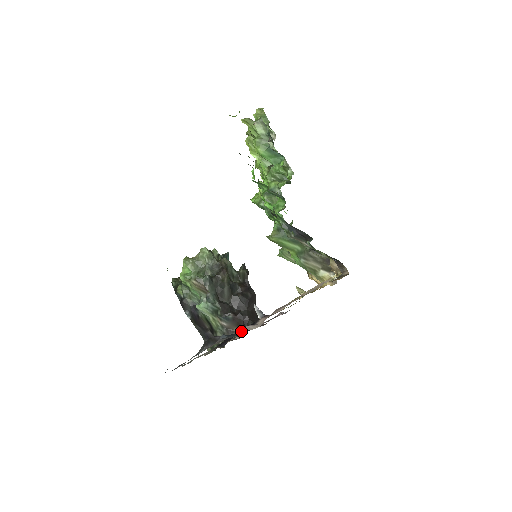
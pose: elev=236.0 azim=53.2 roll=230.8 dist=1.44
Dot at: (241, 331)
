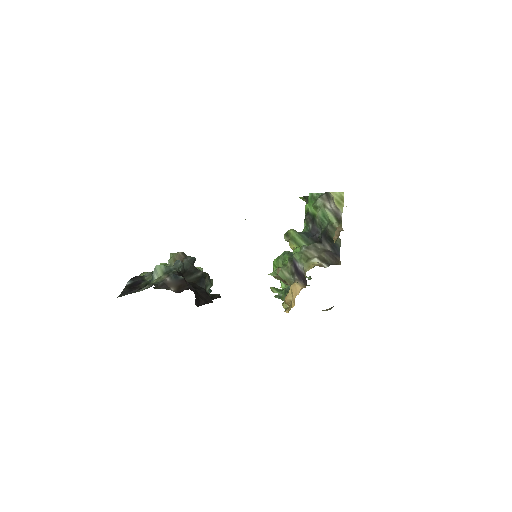
Dot at: occluded
